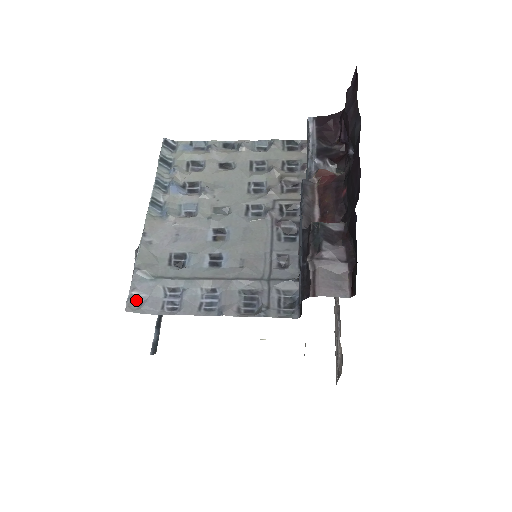
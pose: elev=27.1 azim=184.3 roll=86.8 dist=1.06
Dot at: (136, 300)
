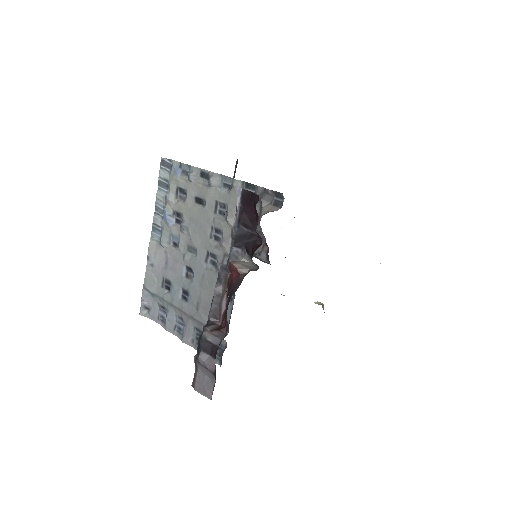
Dot at: (146, 307)
